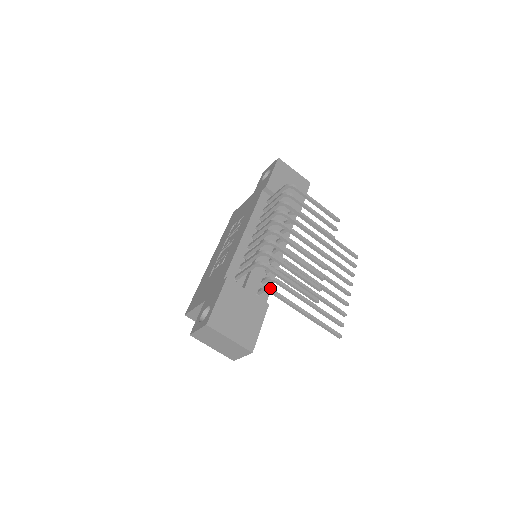
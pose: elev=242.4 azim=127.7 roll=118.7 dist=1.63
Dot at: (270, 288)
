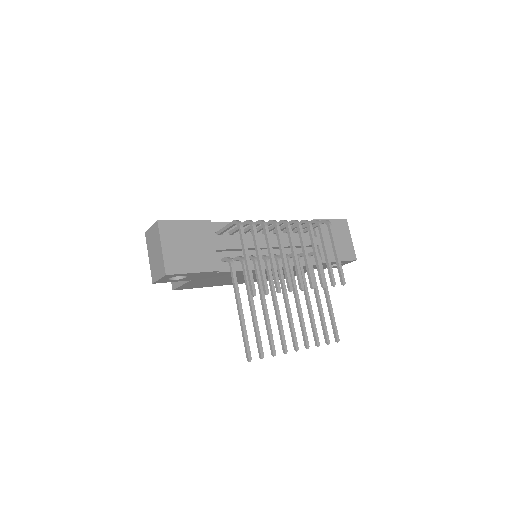
Dot at: occluded
